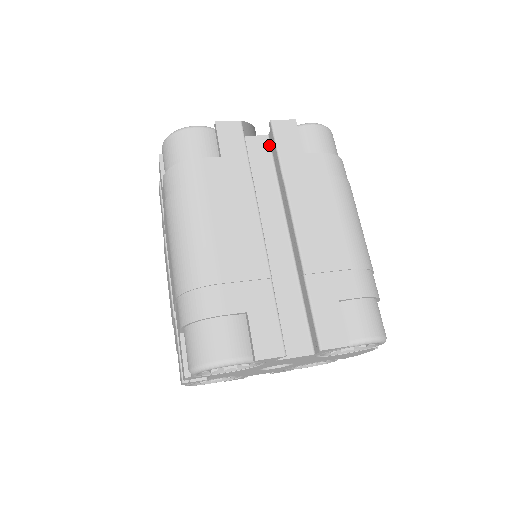
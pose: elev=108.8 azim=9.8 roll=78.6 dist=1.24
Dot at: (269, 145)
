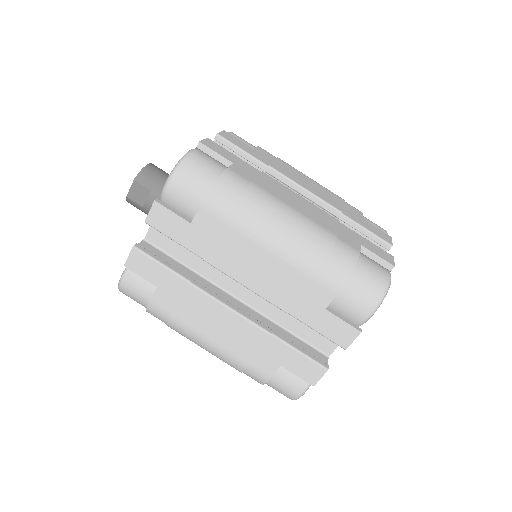
Dot at: occluded
